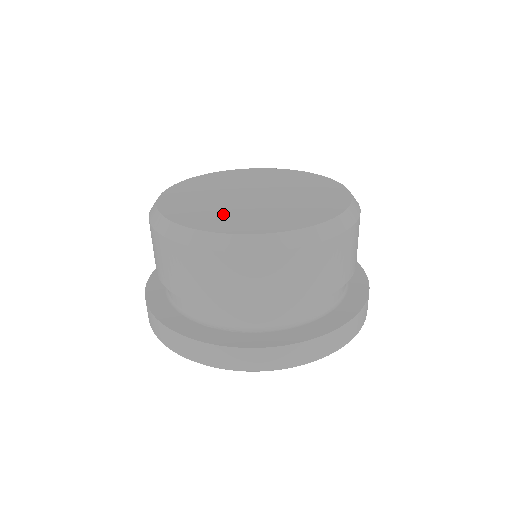
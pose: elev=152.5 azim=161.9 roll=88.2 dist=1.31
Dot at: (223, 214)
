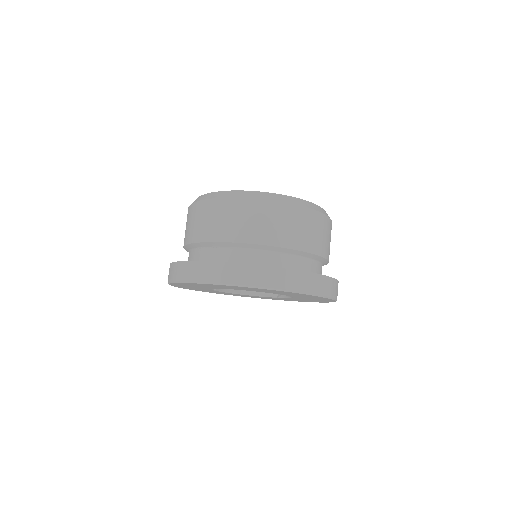
Dot at: occluded
